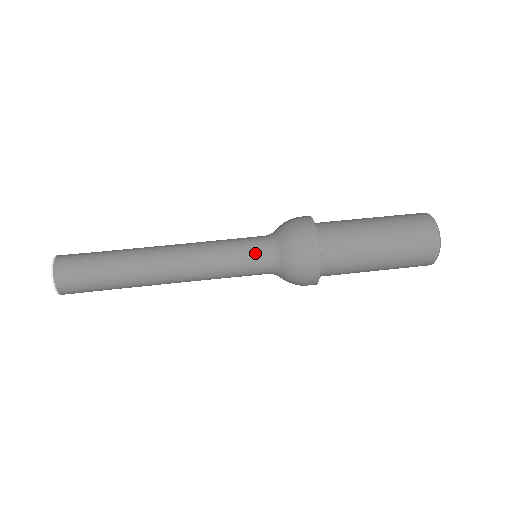
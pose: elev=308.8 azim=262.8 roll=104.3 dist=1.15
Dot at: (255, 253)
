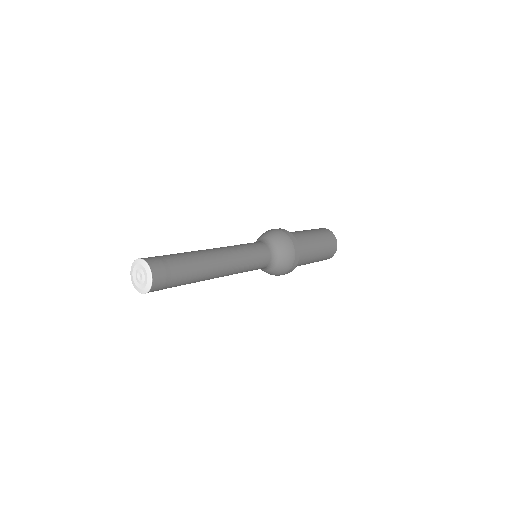
Dot at: (263, 248)
